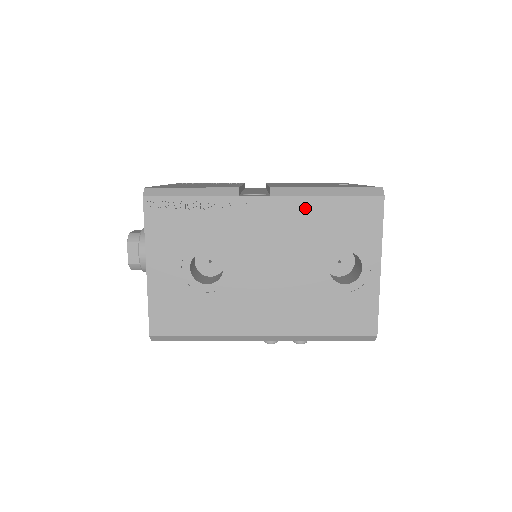
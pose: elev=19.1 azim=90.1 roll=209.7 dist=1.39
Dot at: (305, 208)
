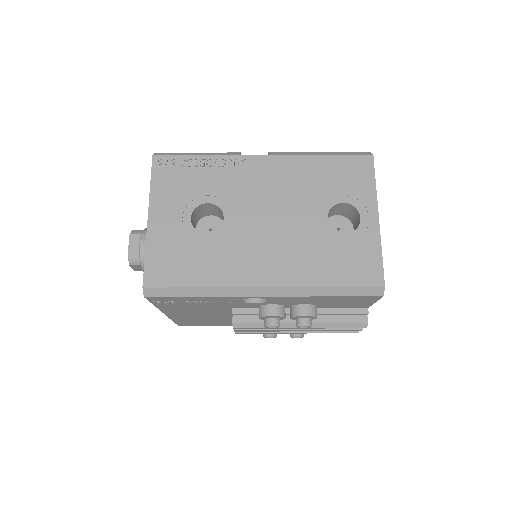
Dot at: (301, 165)
